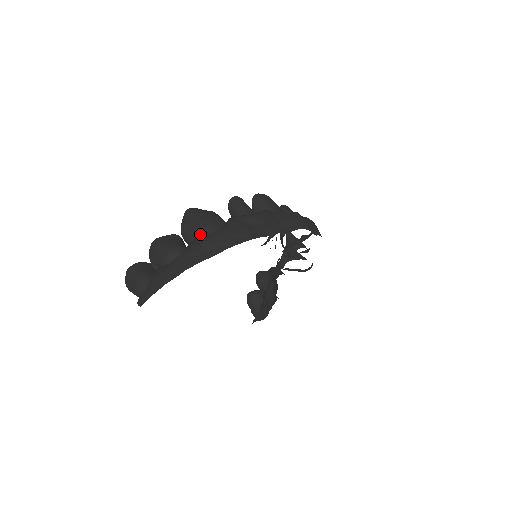
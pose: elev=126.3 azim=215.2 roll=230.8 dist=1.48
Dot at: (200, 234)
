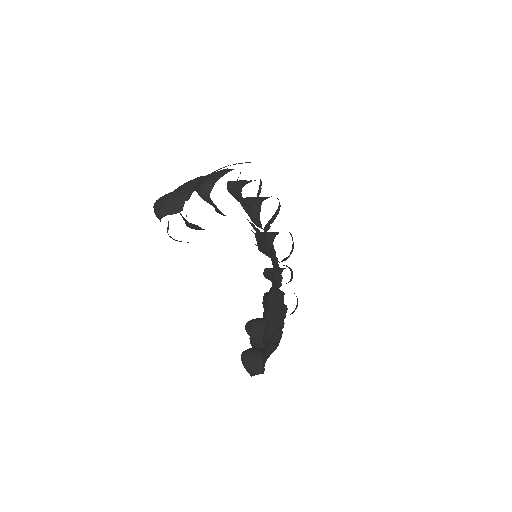
Dot at: (222, 173)
